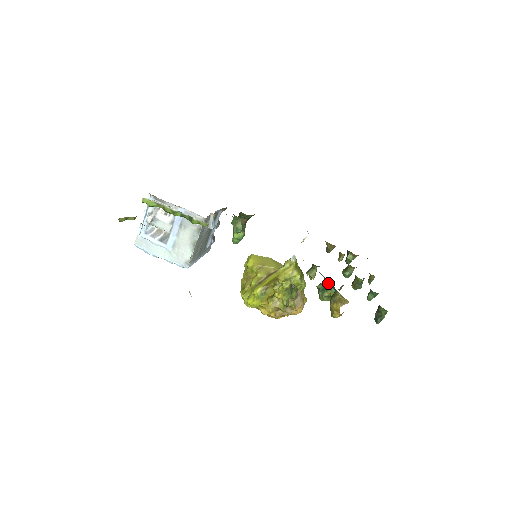
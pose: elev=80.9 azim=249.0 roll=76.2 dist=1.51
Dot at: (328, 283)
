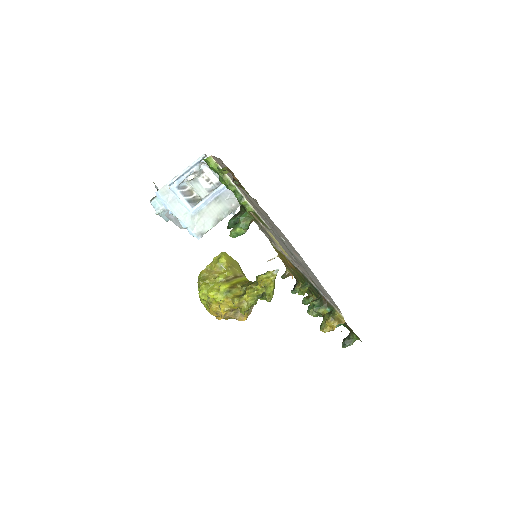
Dot at: (326, 302)
